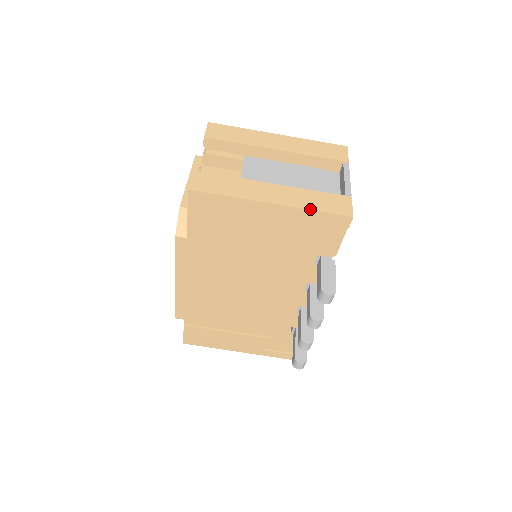
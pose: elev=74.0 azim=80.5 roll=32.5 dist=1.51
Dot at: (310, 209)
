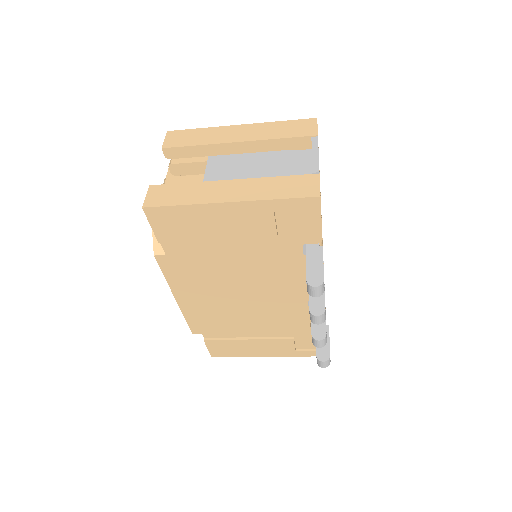
Dot at: (271, 198)
